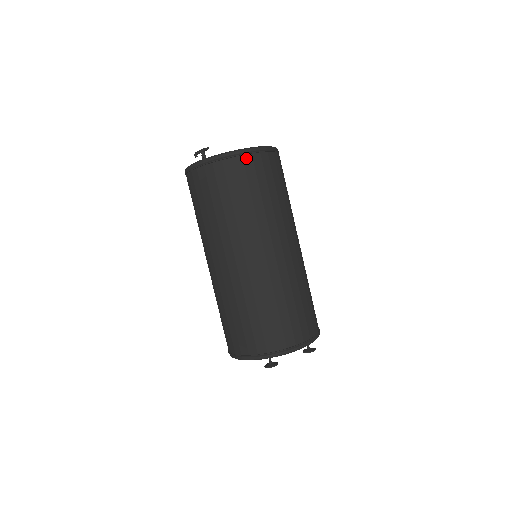
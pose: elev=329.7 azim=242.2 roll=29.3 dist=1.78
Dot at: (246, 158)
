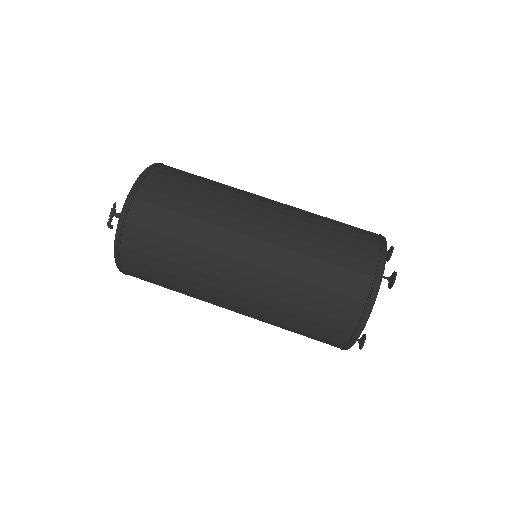
Dot at: (156, 171)
